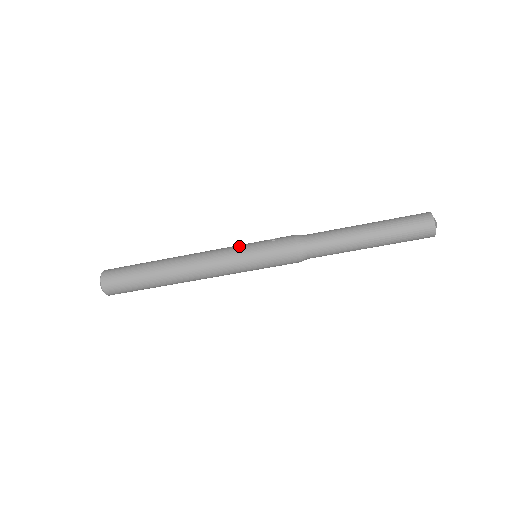
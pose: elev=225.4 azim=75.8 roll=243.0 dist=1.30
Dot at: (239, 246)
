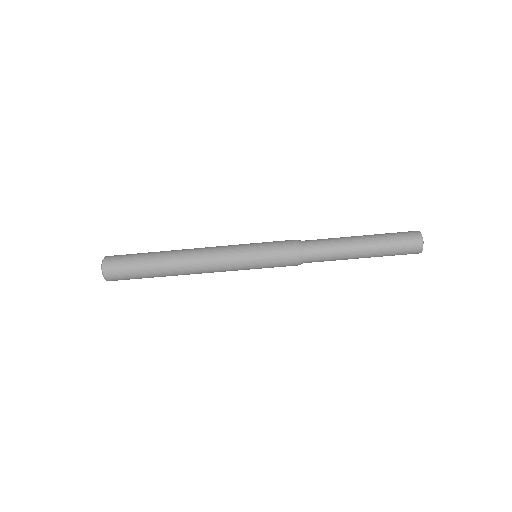
Dot at: occluded
